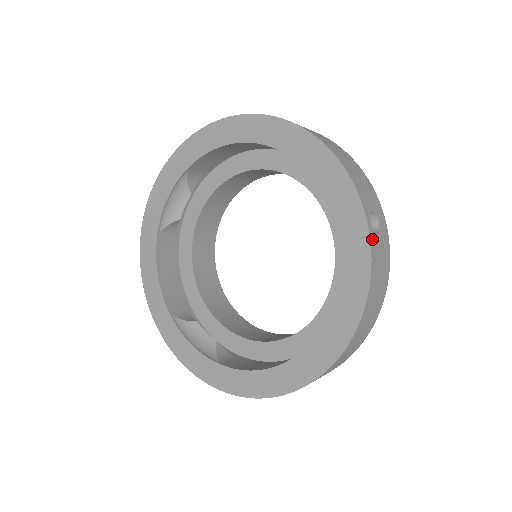
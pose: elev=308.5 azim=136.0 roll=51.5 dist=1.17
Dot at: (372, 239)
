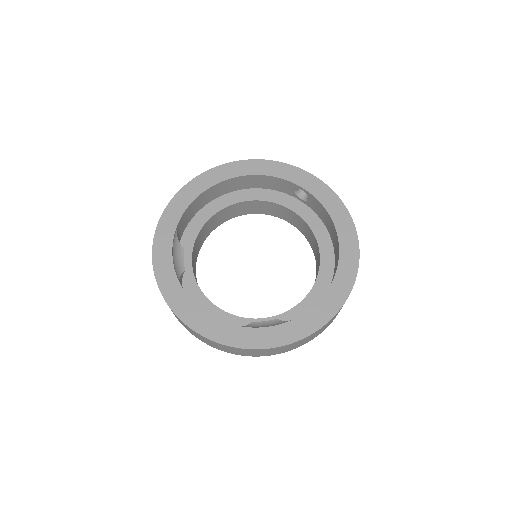
Dot at: (321, 182)
